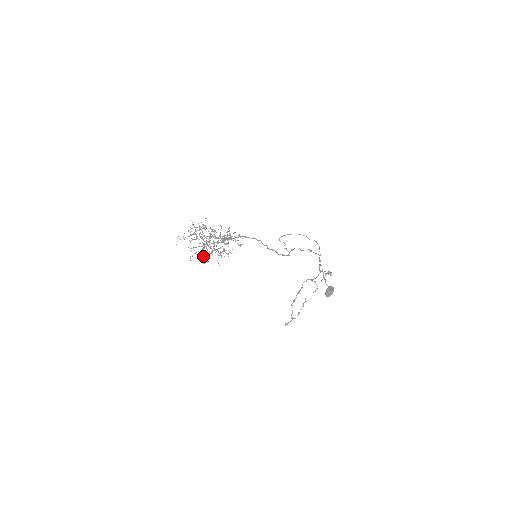
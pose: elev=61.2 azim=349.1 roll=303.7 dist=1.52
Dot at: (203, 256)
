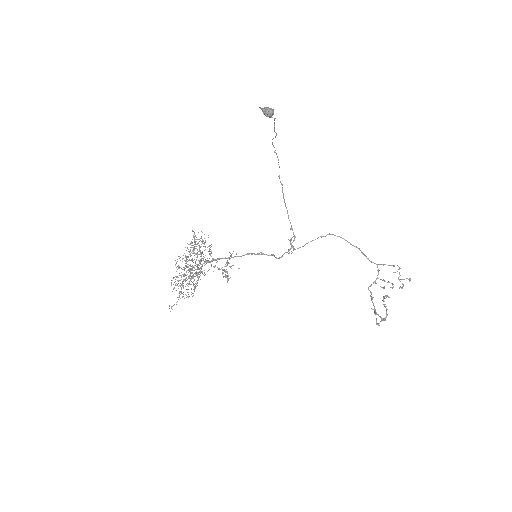
Dot at: (178, 265)
